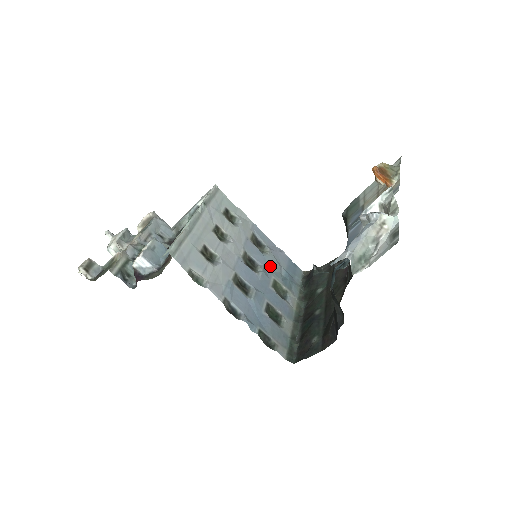
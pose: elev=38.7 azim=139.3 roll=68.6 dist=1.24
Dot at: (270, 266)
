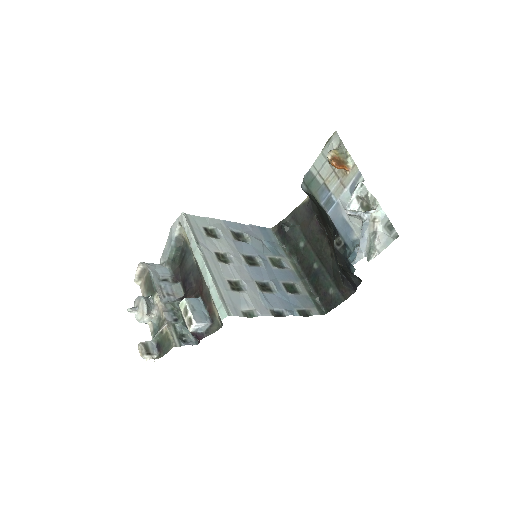
Dot at: (259, 249)
